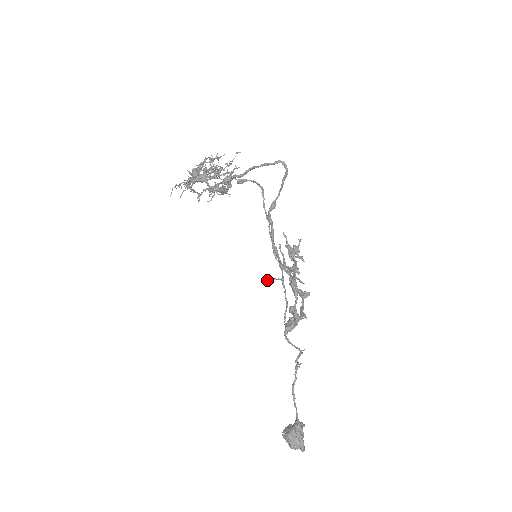
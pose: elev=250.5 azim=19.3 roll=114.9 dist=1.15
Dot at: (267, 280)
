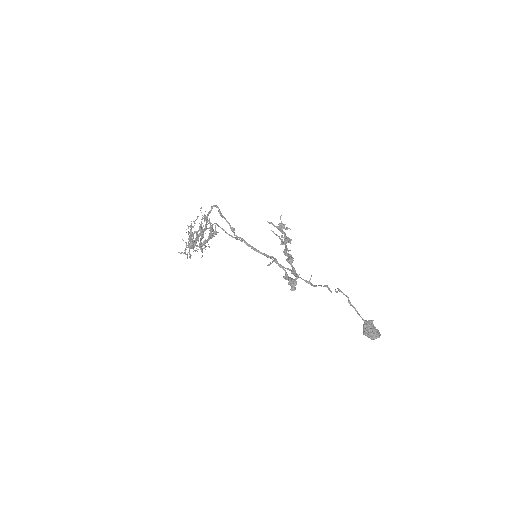
Dot at: occluded
